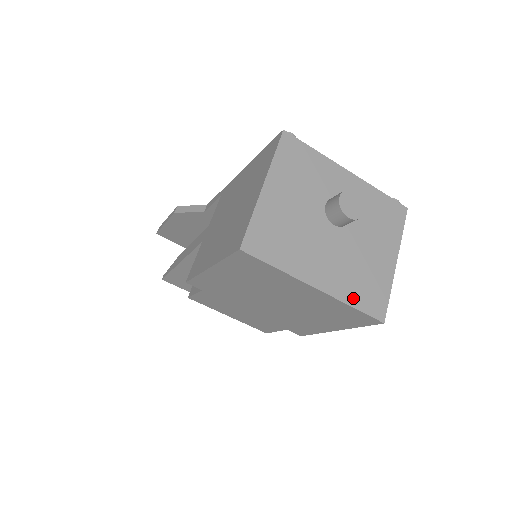
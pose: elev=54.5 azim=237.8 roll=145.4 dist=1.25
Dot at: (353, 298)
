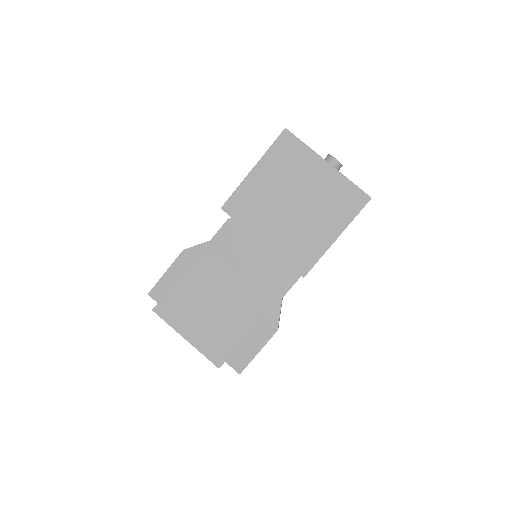
Dot at: (349, 181)
